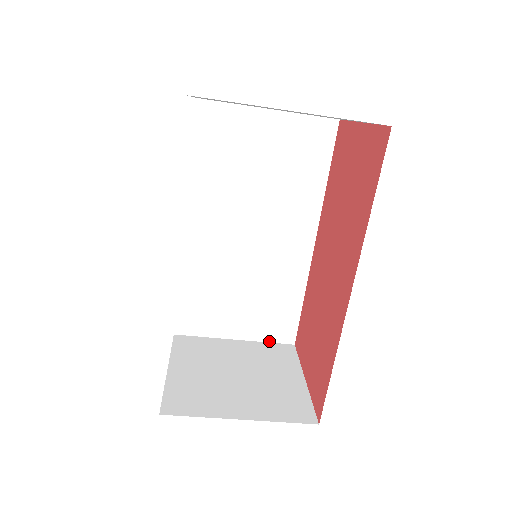
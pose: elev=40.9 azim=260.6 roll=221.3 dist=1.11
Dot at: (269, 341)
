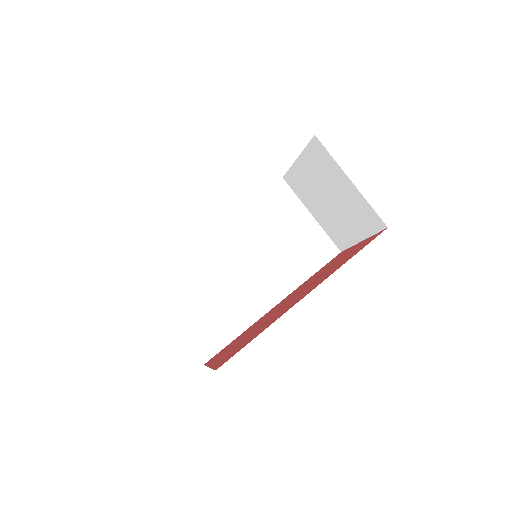
Dot at: (190, 346)
